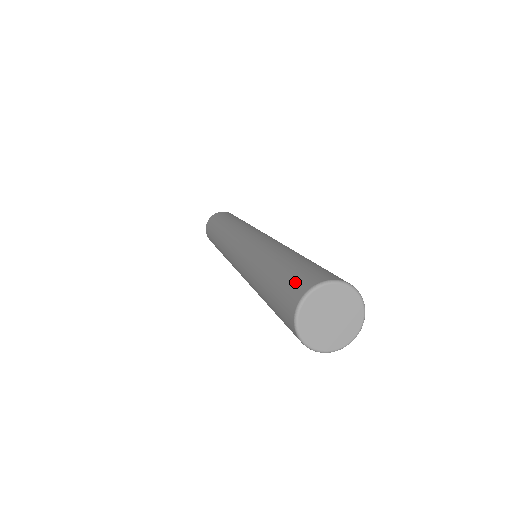
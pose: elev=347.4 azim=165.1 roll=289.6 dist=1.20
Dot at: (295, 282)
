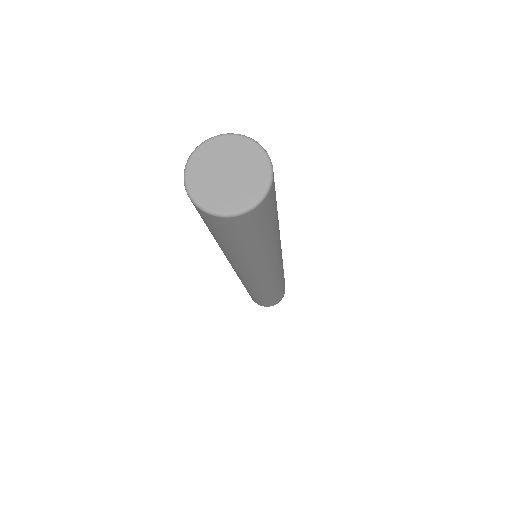
Dot at: occluded
